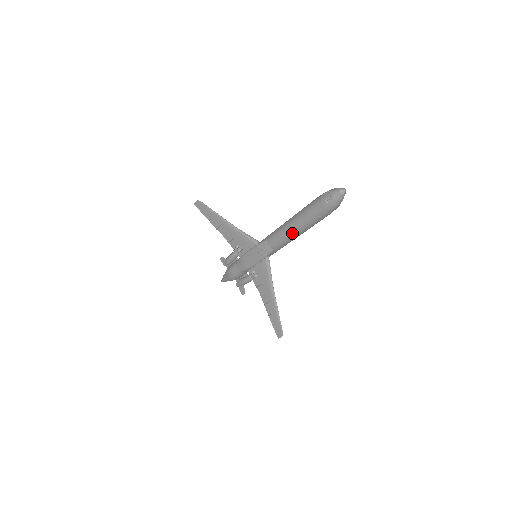
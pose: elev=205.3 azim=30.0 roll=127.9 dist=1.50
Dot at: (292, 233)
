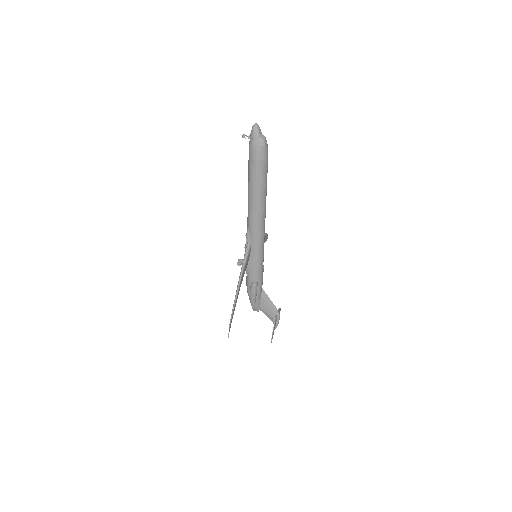
Dot at: (248, 196)
